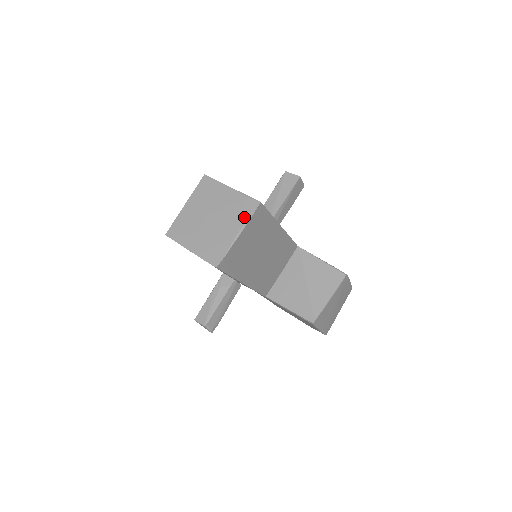
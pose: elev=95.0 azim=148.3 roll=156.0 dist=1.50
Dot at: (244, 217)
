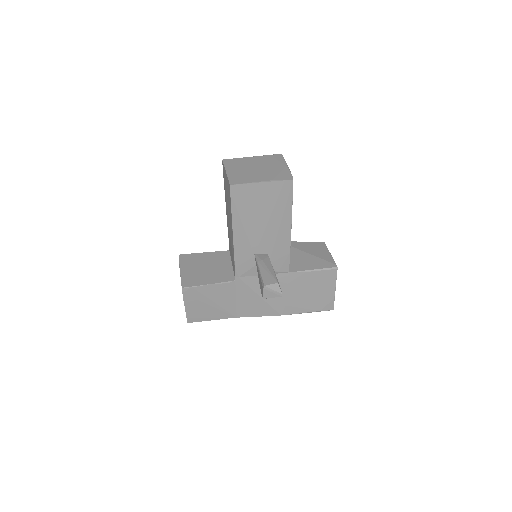
Dot at: (280, 160)
